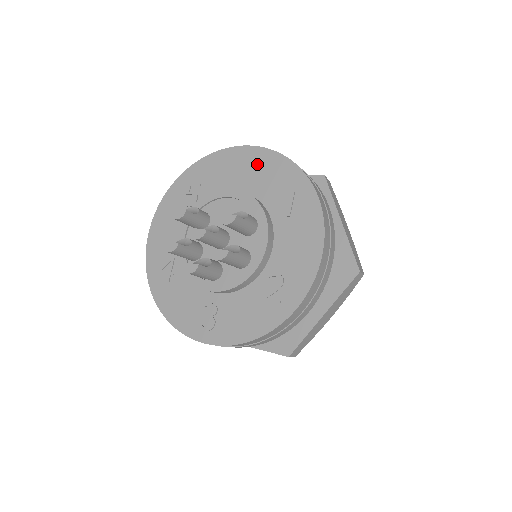
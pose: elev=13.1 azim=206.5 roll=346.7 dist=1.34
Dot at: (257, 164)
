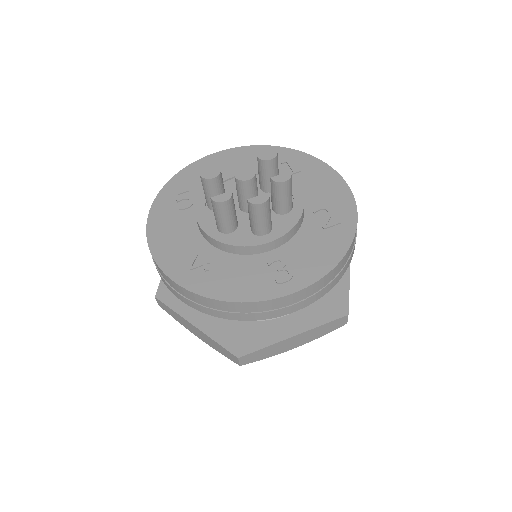
Dot at: (238, 158)
